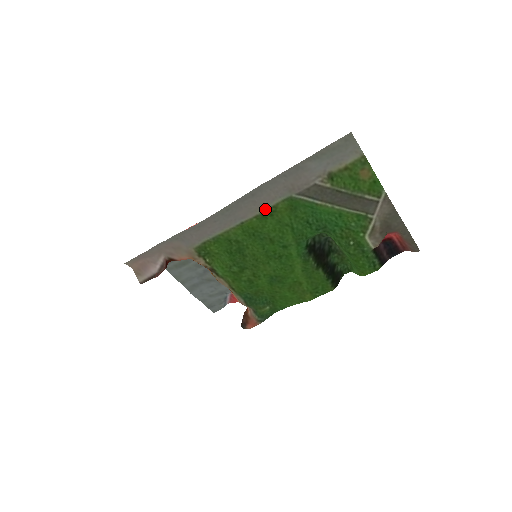
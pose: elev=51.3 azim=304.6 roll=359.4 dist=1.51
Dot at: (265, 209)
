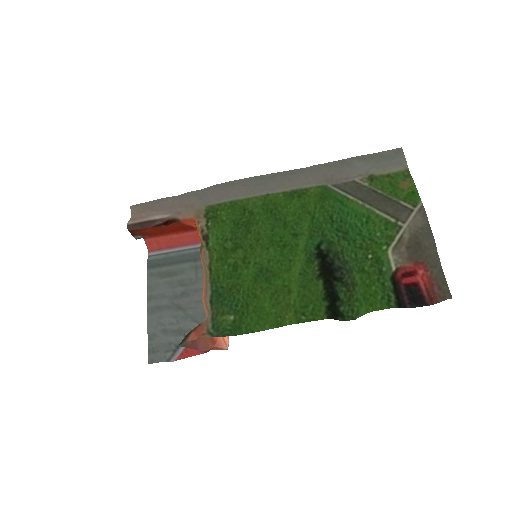
Dot at: (296, 189)
